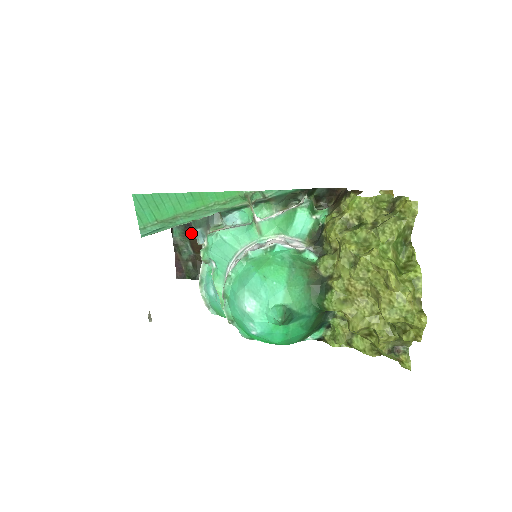
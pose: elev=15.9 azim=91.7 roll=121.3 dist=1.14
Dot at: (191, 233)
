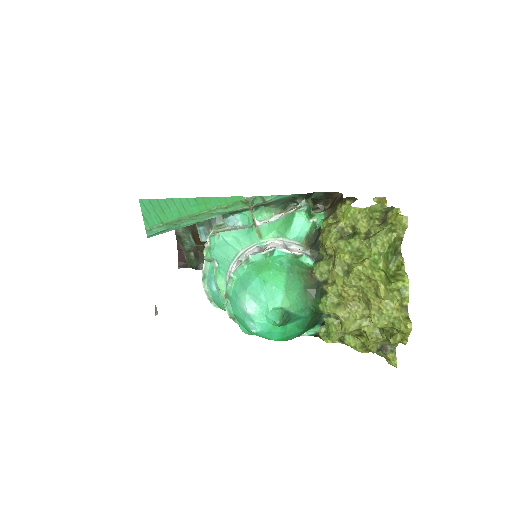
Dot at: (193, 225)
